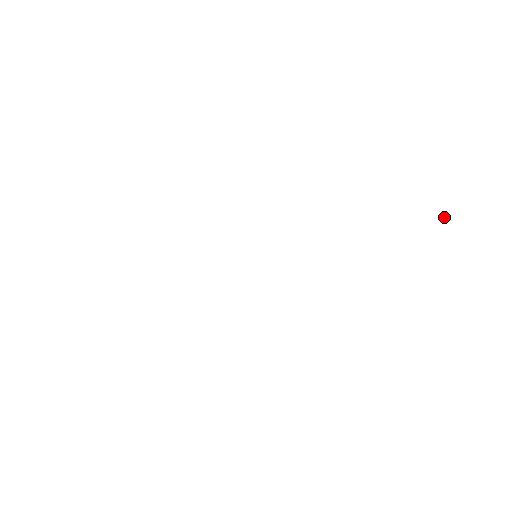
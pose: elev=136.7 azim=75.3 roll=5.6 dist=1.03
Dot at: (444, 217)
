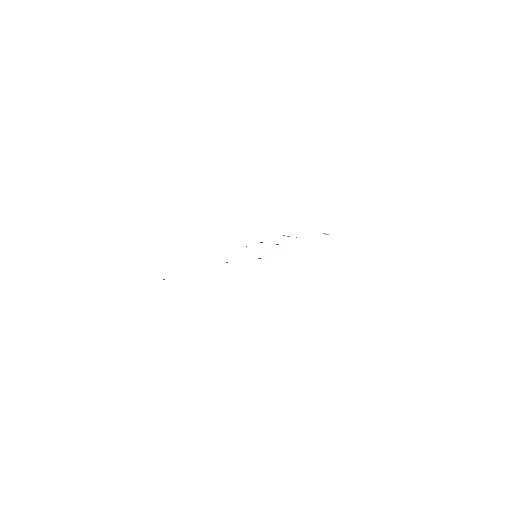
Dot at: occluded
